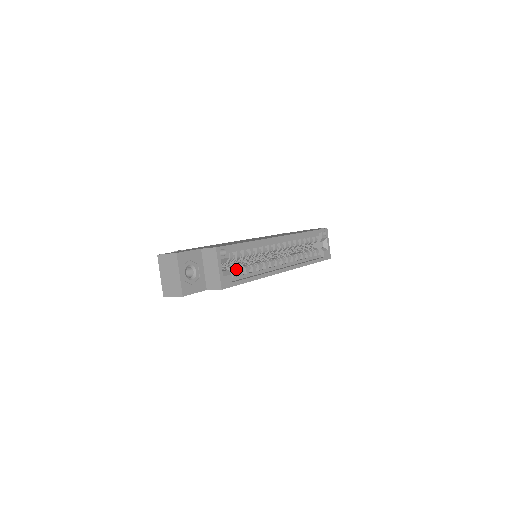
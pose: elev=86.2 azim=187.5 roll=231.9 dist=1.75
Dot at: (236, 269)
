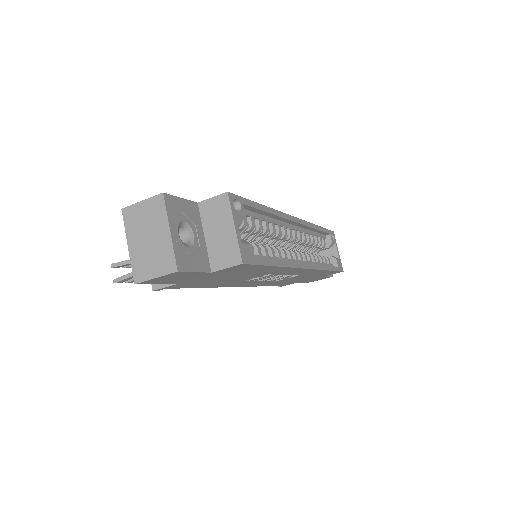
Dot at: occluded
